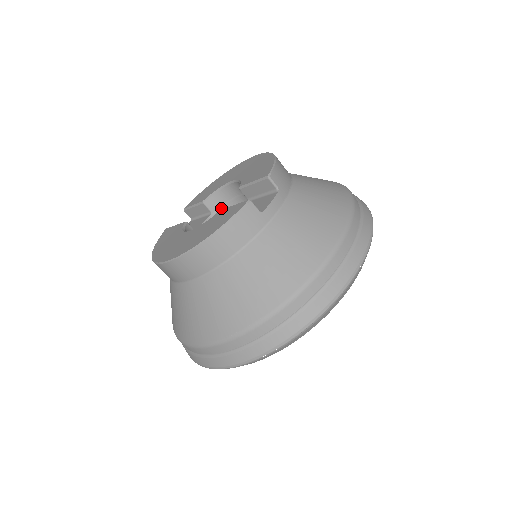
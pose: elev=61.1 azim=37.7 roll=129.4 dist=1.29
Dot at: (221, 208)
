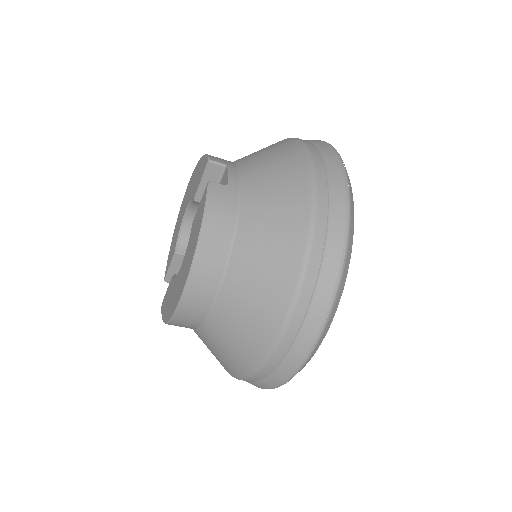
Dot at: occluded
